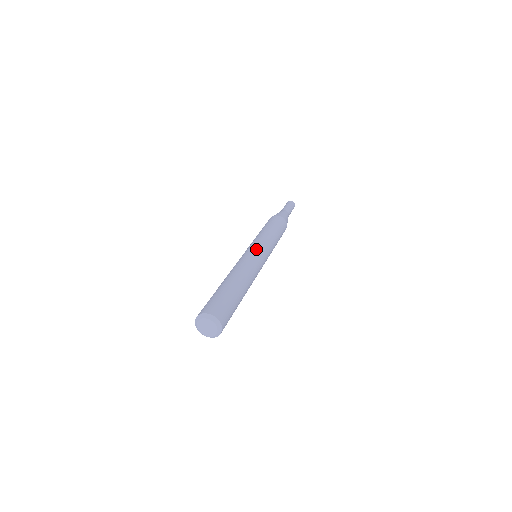
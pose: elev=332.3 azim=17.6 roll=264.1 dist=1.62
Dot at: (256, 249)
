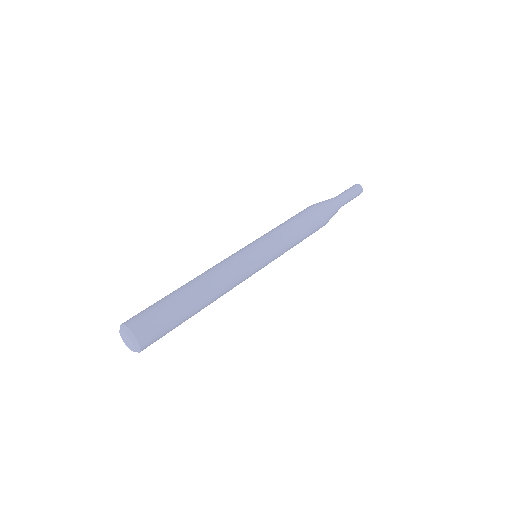
Dot at: (253, 251)
